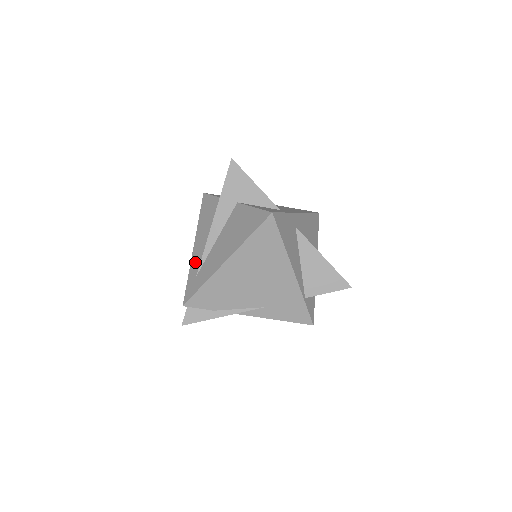
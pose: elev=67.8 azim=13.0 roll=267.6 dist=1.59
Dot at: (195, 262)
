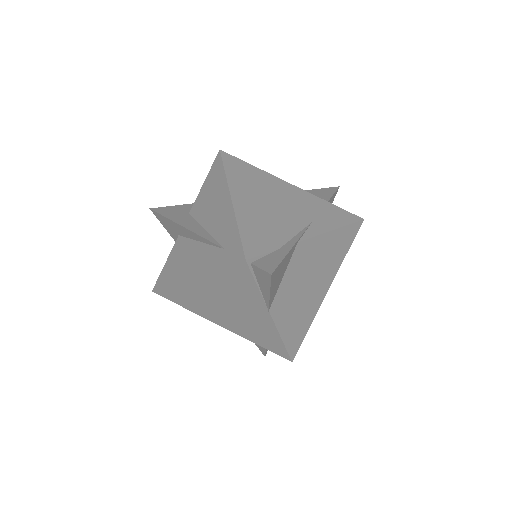
Dot at: (208, 262)
